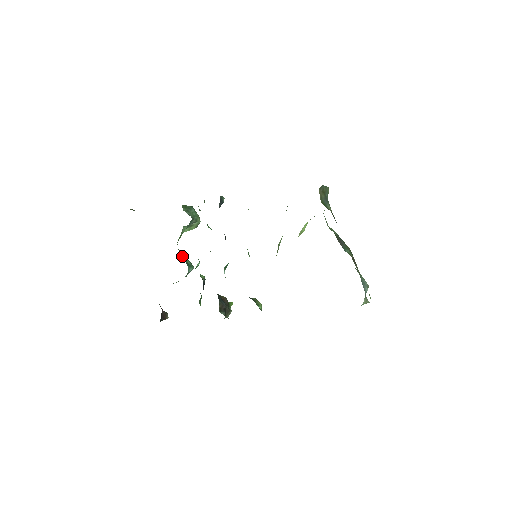
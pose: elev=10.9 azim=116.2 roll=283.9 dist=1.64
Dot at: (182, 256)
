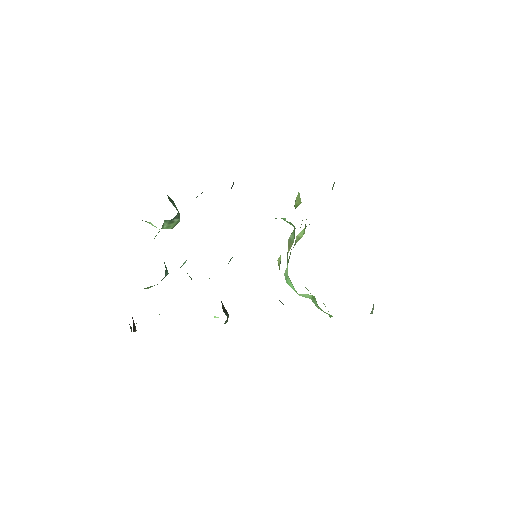
Dot at: occluded
